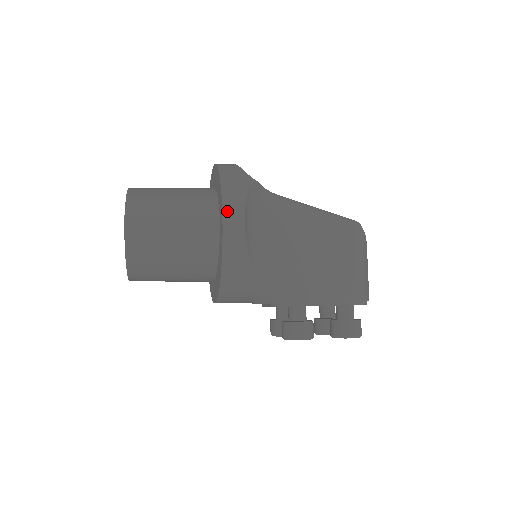
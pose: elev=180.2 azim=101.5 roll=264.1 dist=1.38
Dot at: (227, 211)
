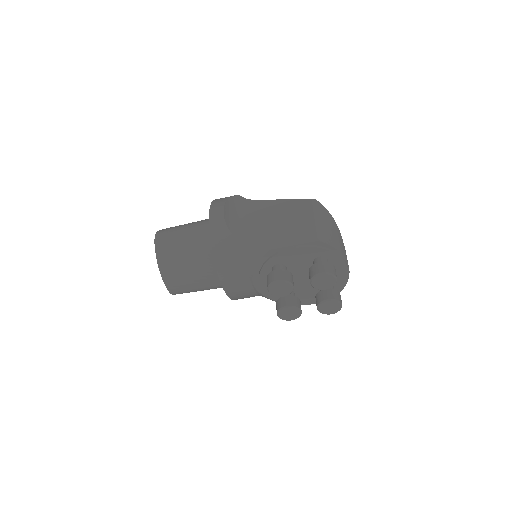
Dot at: (213, 207)
